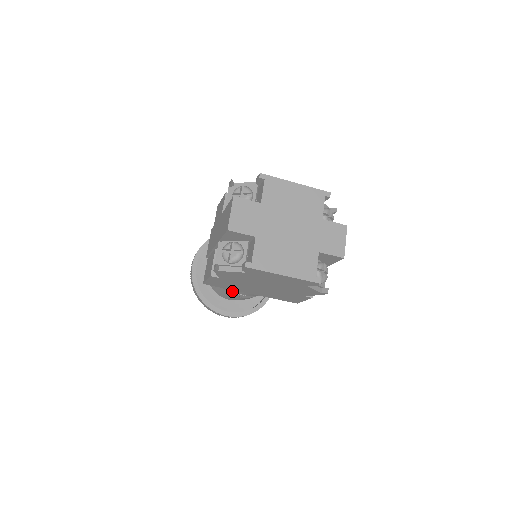
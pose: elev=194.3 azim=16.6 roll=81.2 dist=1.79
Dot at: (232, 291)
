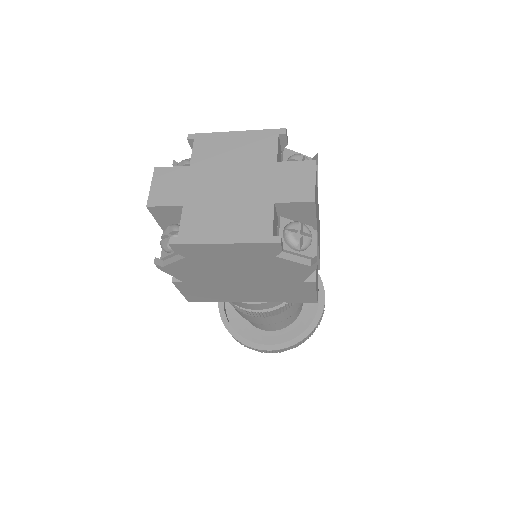
Dot at: (245, 310)
